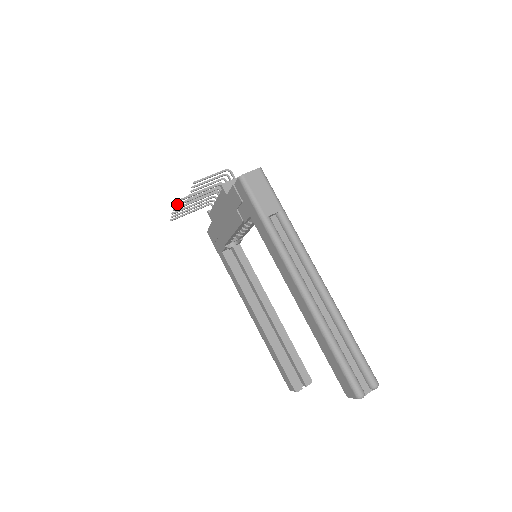
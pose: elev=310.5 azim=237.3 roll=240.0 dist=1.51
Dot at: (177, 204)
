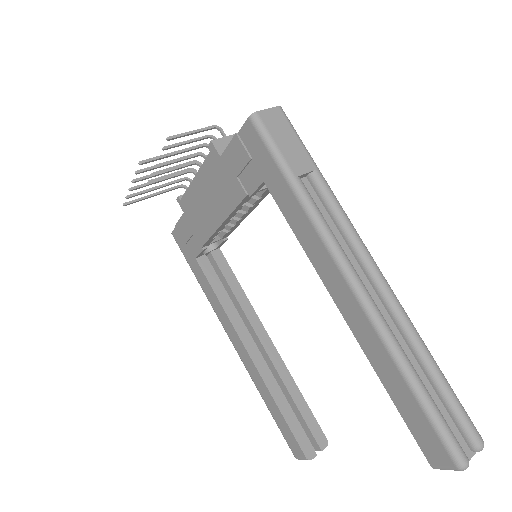
Dot at: (140, 170)
